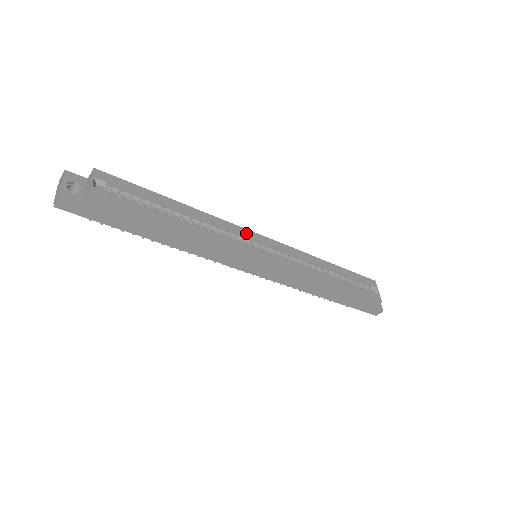
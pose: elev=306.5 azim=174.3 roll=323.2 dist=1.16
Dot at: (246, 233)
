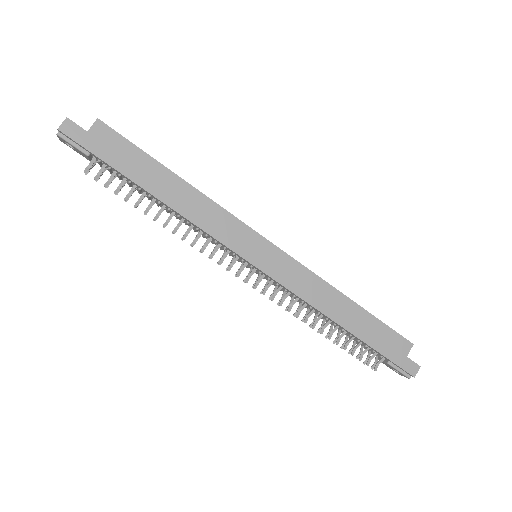
Dot at: occluded
